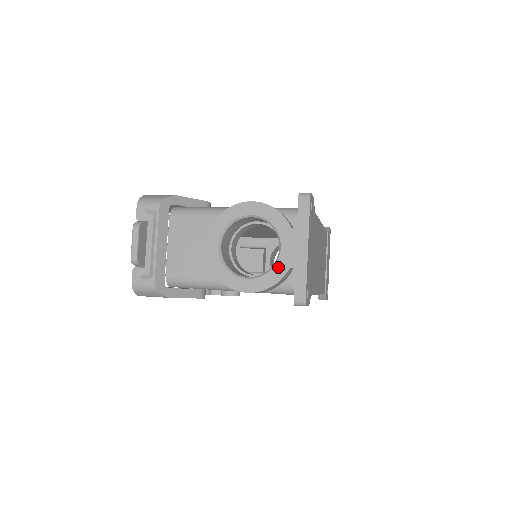
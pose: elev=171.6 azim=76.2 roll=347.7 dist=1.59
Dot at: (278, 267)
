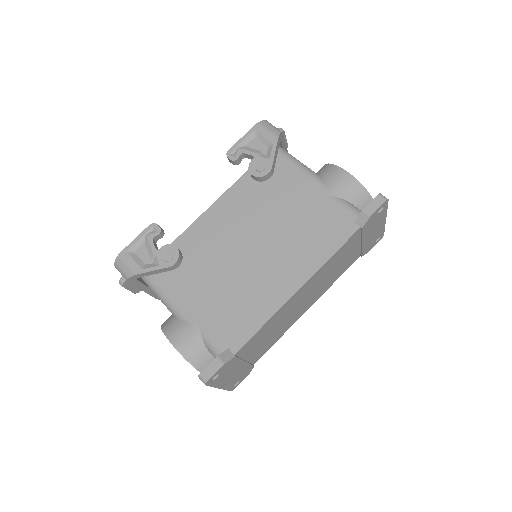
Dot at: occluded
